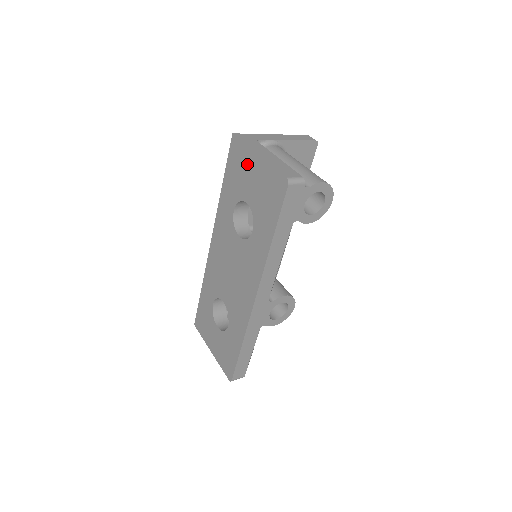
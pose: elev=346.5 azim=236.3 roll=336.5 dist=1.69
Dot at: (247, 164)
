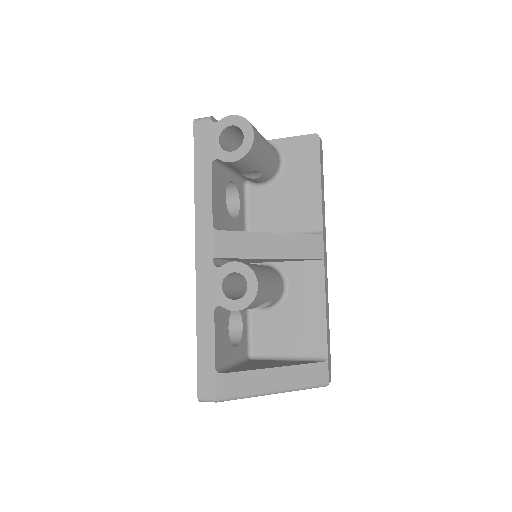
Dot at: occluded
